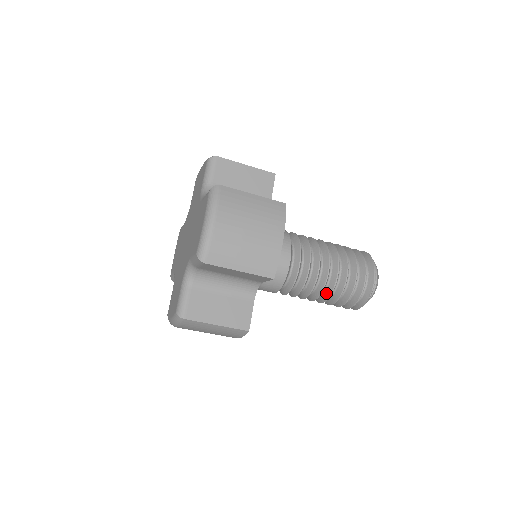
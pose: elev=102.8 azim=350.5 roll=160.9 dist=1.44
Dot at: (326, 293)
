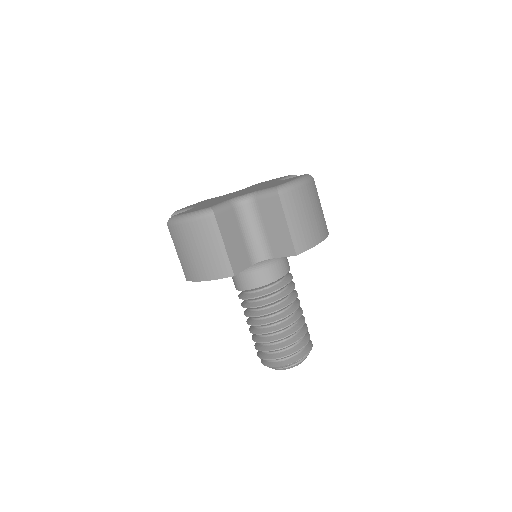
Dot at: (274, 327)
